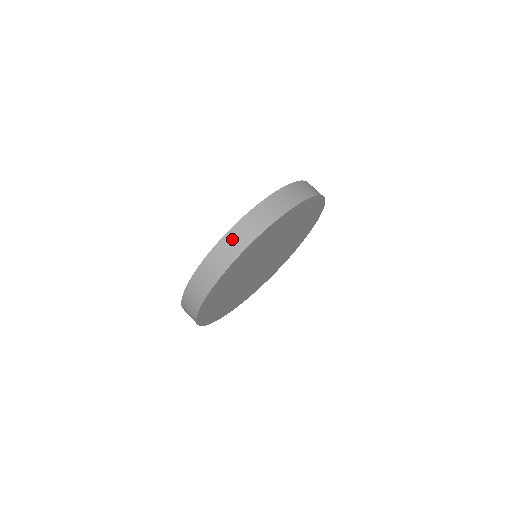
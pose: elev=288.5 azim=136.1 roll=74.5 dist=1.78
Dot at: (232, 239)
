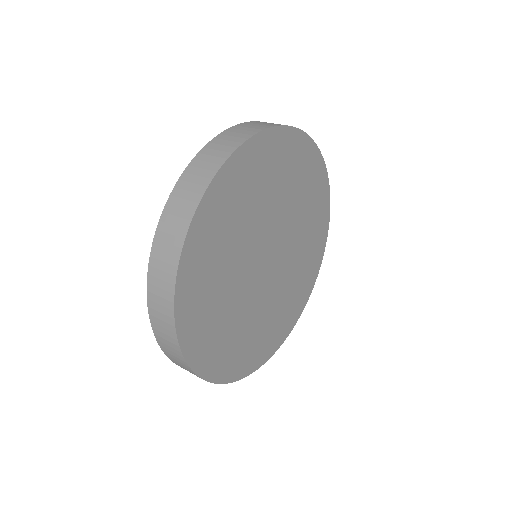
Dot at: (199, 165)
